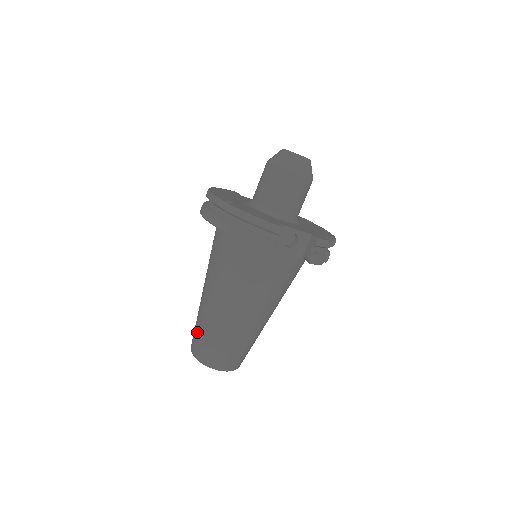
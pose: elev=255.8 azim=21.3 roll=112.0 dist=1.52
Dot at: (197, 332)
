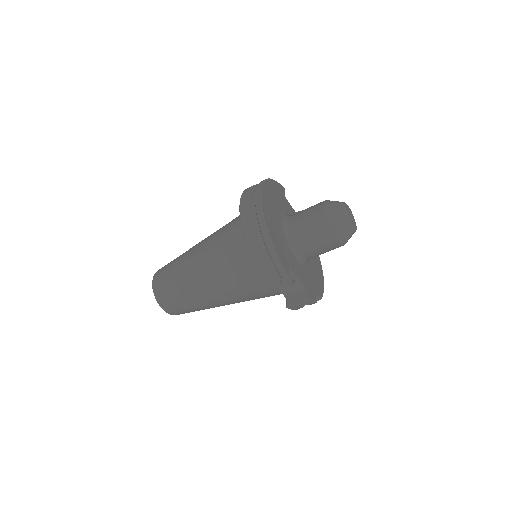
Dot at: (168, 271)
